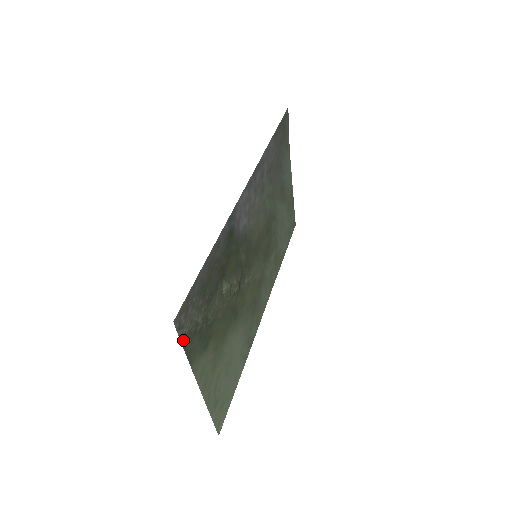
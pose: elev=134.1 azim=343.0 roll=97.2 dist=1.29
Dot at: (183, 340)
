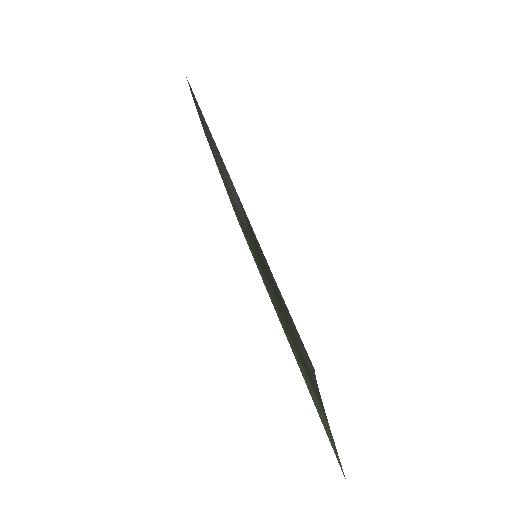
Dot at: (317, 390)
